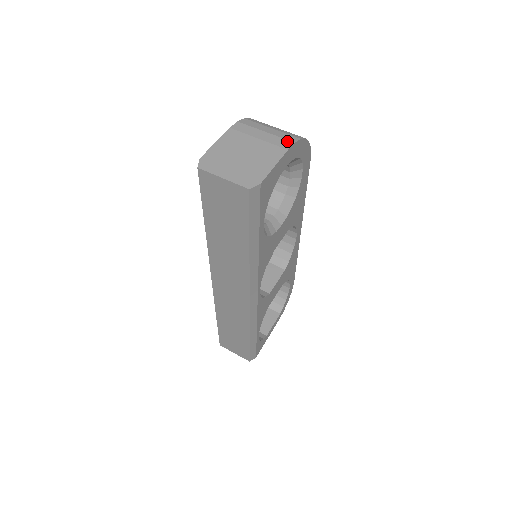
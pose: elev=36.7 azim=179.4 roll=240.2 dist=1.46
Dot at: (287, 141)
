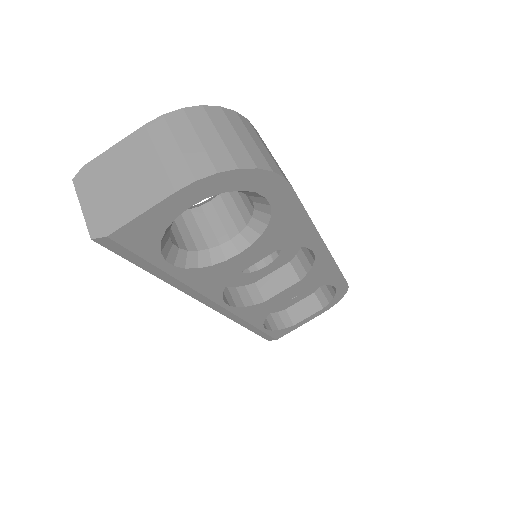
Dot at: (188, 174)
